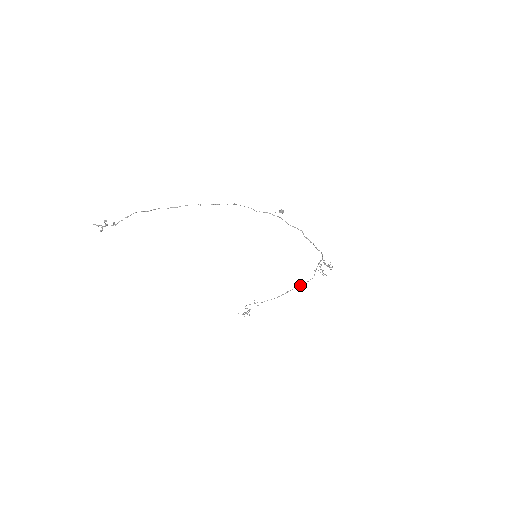
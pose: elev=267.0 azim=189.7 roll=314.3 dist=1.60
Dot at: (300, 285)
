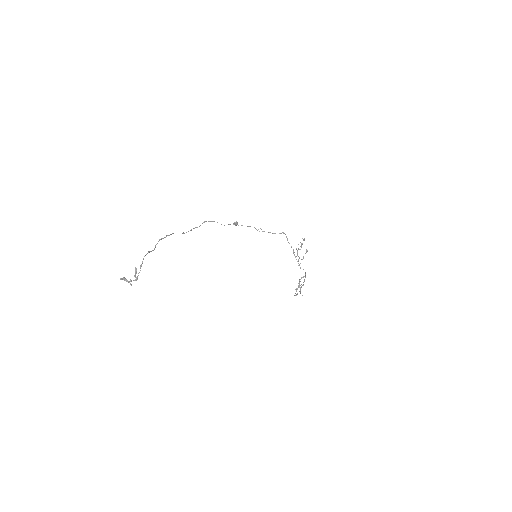
Dot at: (305, 275)
